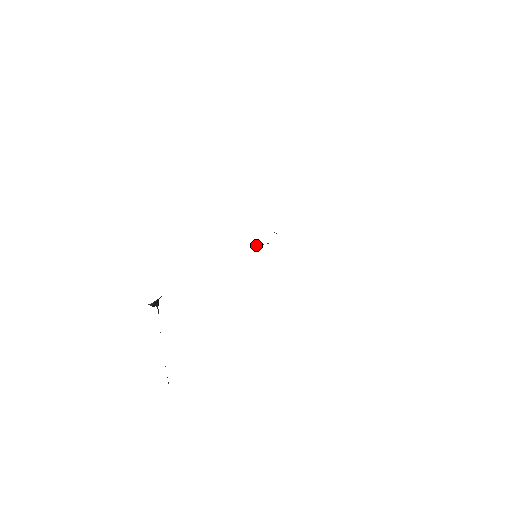
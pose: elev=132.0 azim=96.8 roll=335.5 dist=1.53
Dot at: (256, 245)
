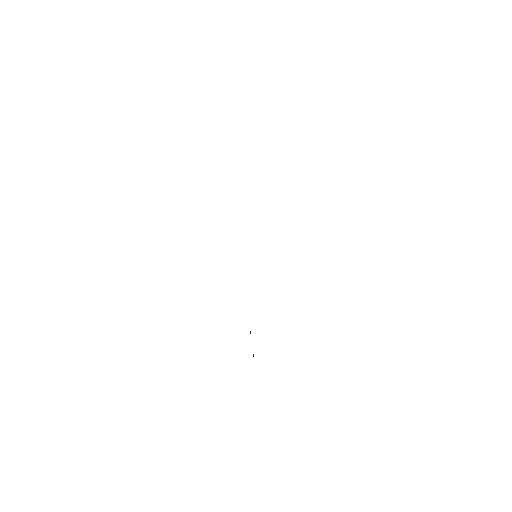
Dot at: occluded
